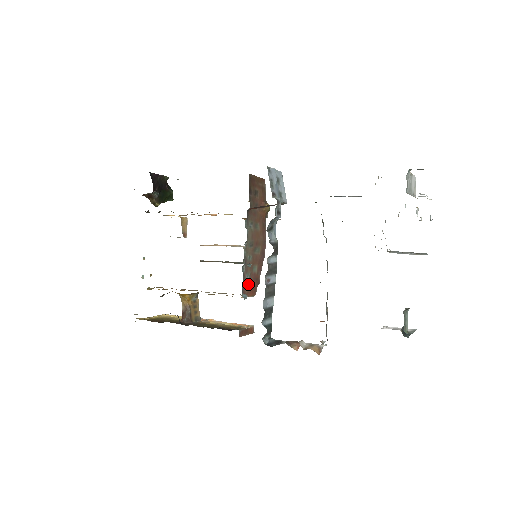
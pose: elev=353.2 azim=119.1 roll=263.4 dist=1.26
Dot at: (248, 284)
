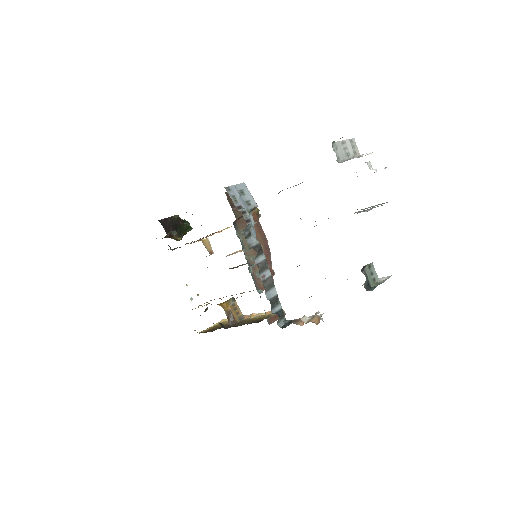
Dot at: occluded
